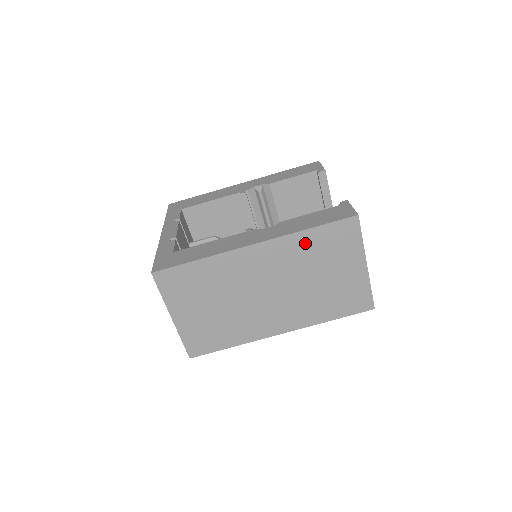
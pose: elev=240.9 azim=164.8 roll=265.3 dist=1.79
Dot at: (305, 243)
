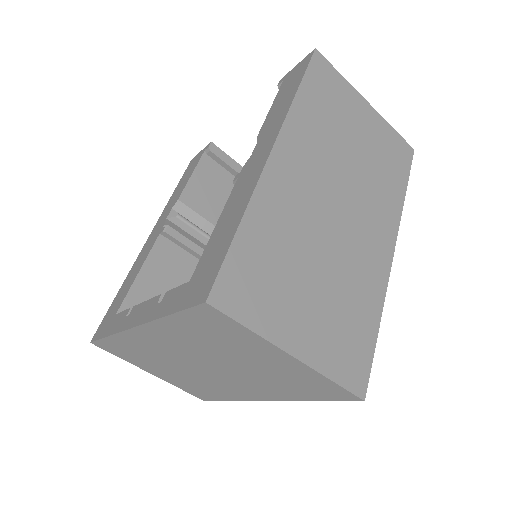
Dot at: (309, 112)
